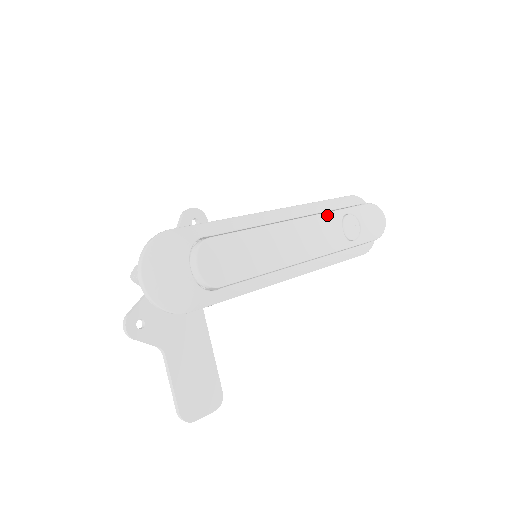
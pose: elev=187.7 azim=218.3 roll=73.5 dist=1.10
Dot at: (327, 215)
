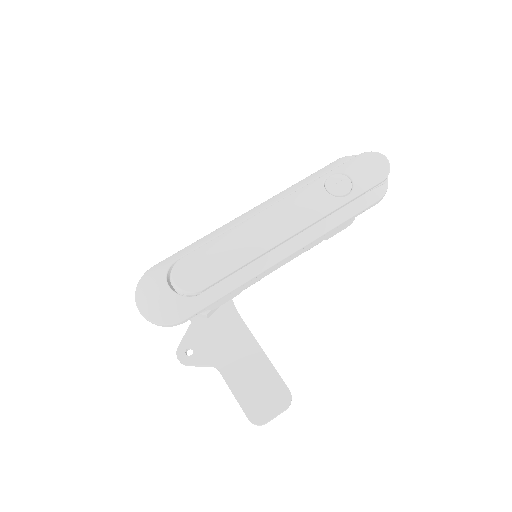
Dot at: (304, 189)
